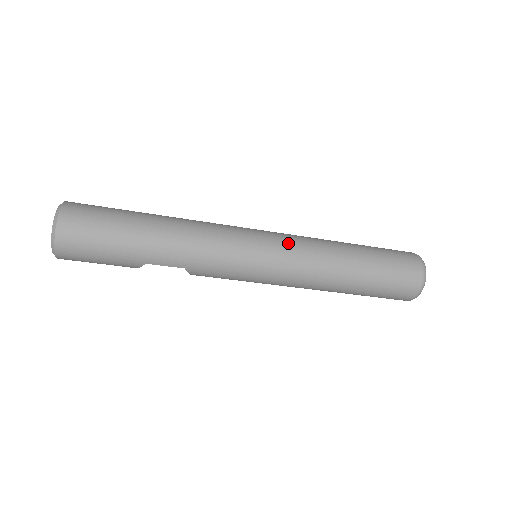
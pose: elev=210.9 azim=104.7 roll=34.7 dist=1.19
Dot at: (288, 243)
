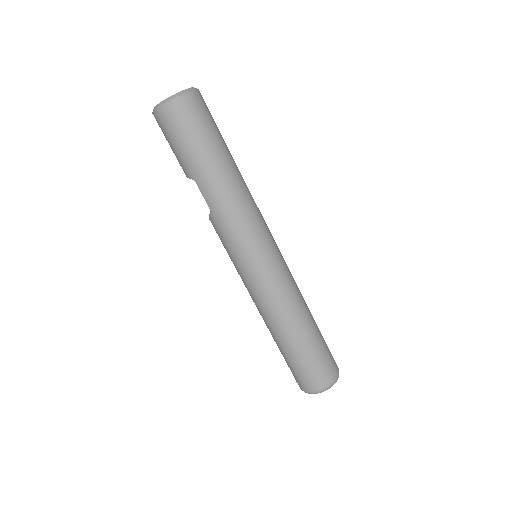
Dot at: (282, 273)
